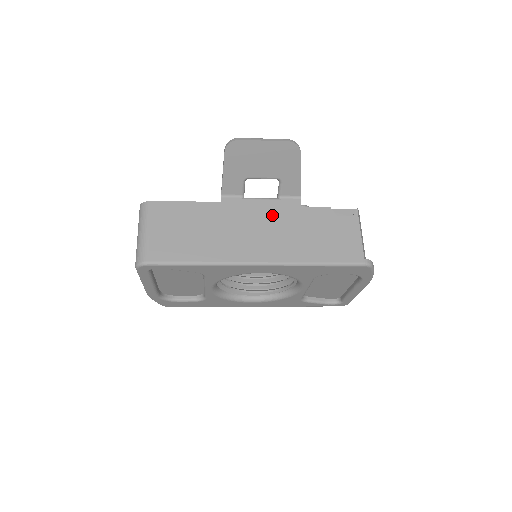
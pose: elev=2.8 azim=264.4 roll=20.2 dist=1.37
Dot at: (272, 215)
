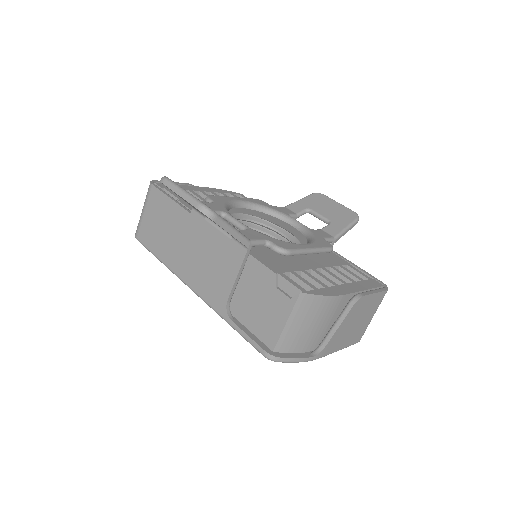
Dot at: (218, 252)
